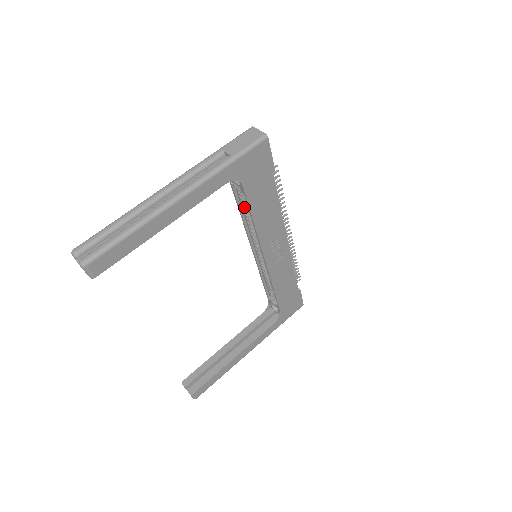
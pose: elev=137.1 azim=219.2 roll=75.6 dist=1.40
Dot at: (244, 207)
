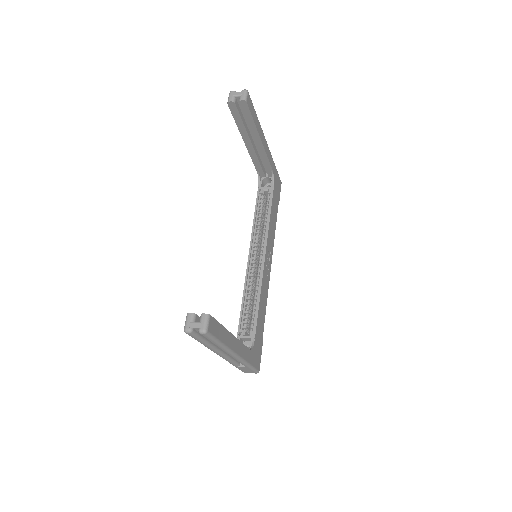
Dot at: (260, 212)
